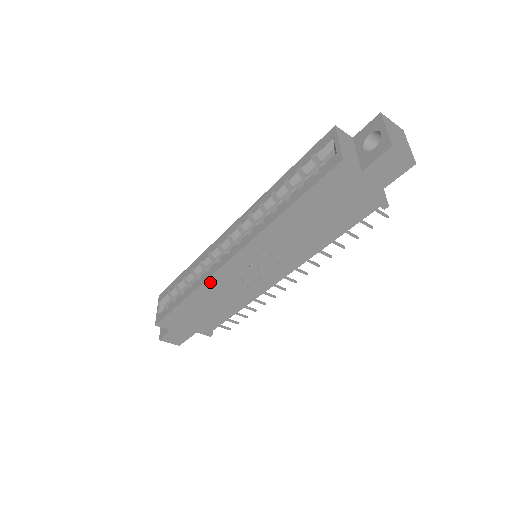
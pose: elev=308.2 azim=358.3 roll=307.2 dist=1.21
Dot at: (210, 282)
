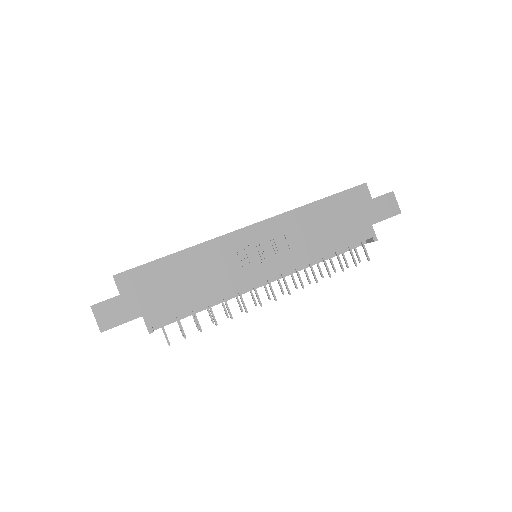
Dot at: (217, 243)
